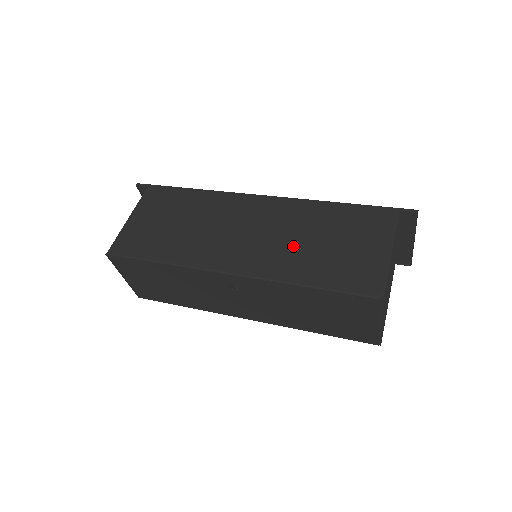
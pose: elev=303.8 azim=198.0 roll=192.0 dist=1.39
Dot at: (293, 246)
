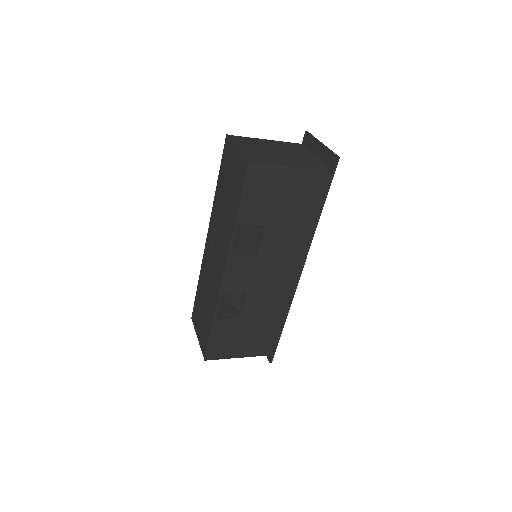
Dot at: occluded
